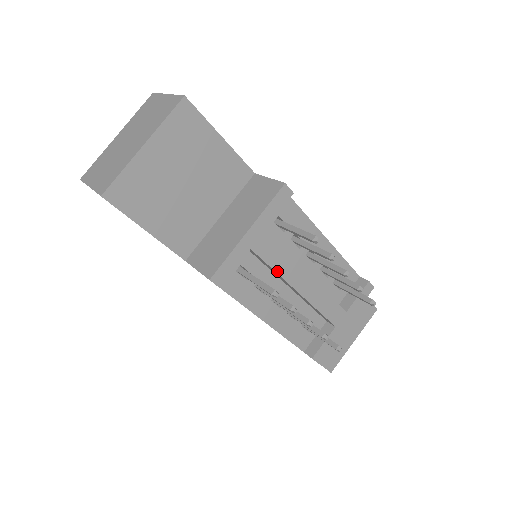
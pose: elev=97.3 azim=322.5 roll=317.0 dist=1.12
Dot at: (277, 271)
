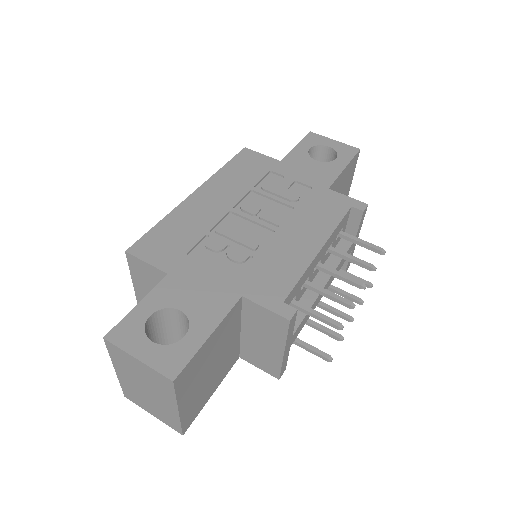
Dot at: (308, 318)
